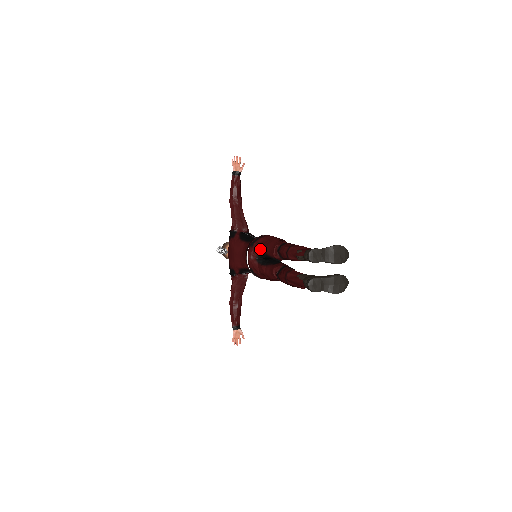
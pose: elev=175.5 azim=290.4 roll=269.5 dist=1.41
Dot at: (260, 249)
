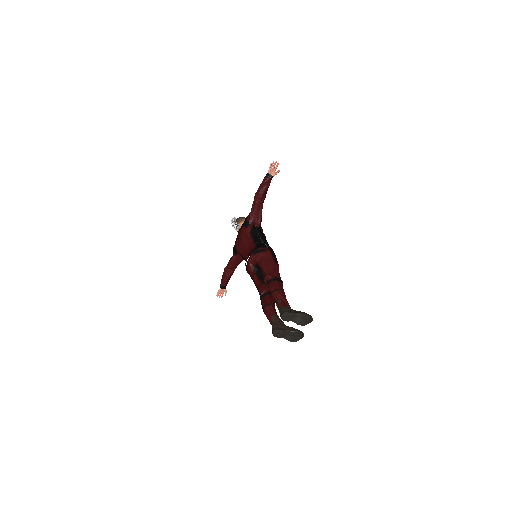
Dot at: (259, 262)
